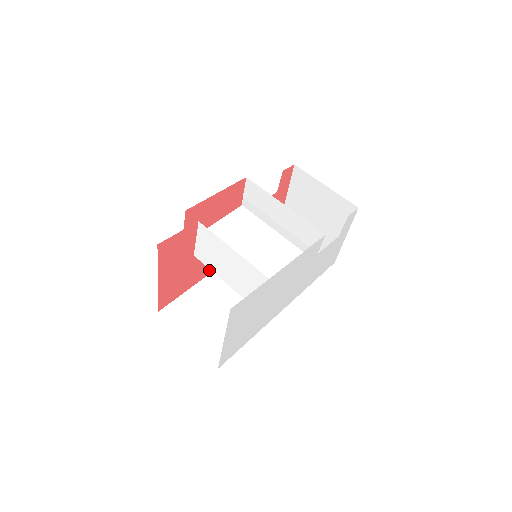
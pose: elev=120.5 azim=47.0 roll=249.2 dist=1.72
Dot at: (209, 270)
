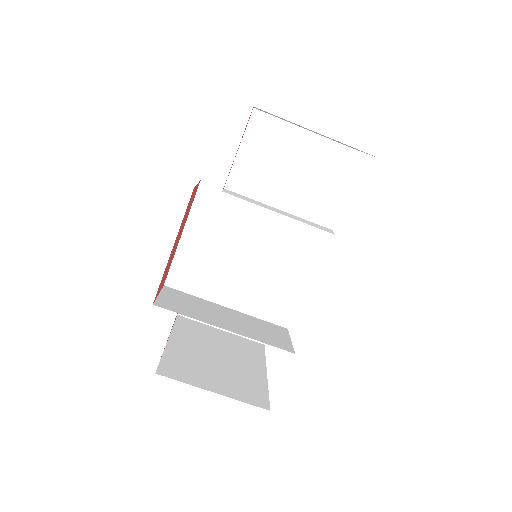
Dot at: occluded
